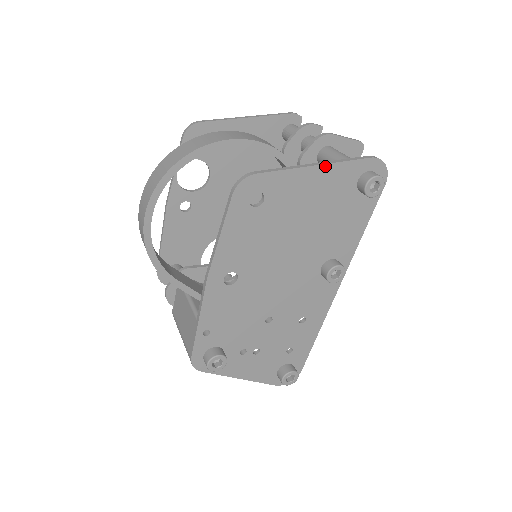
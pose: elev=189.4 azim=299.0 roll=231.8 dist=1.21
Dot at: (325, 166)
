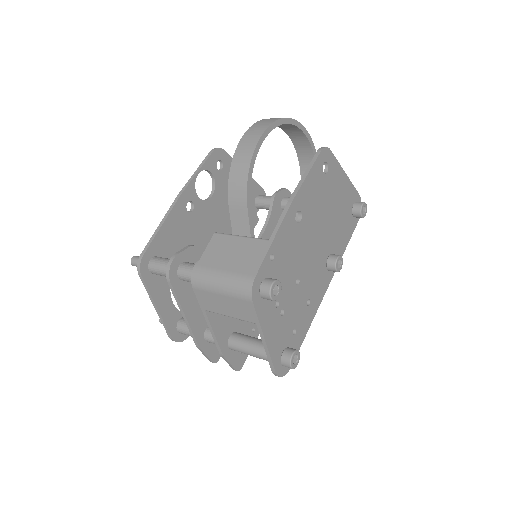
Dot at: (348, 179)
